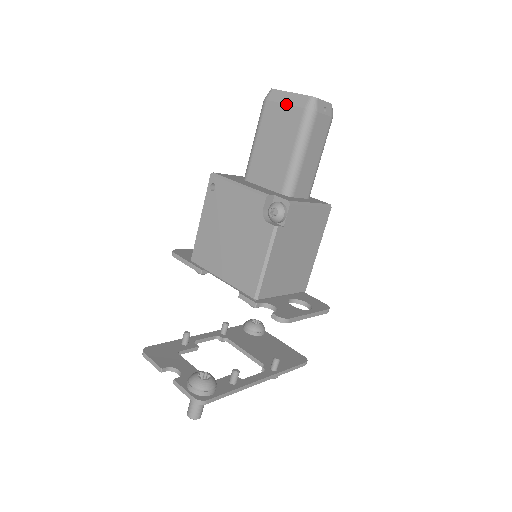
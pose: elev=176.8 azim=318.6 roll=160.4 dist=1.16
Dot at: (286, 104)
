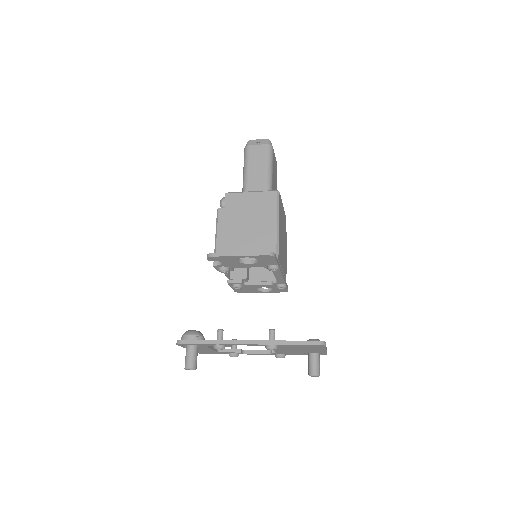
Dot at: occluded
